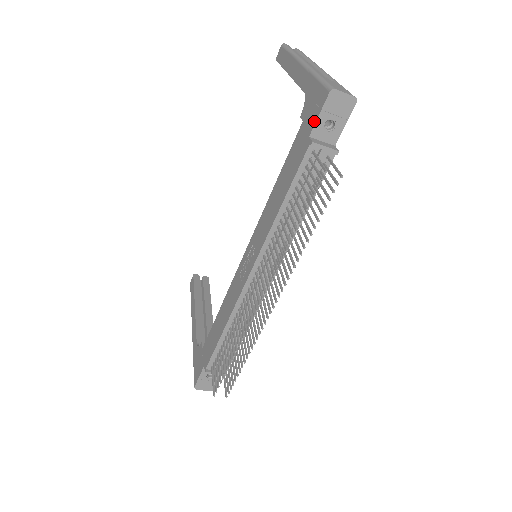
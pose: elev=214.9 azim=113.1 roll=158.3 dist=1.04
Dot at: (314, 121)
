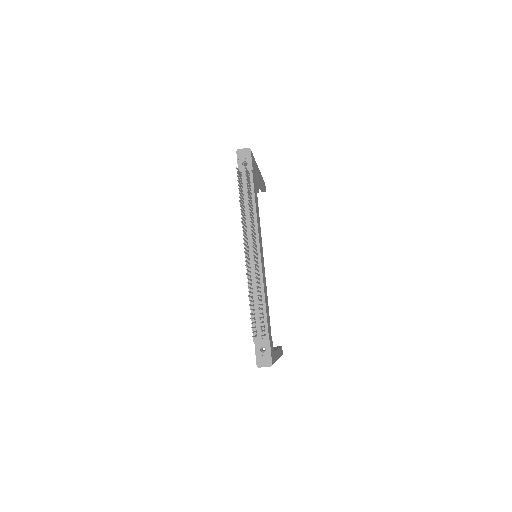
Dot at: (238, 166)
